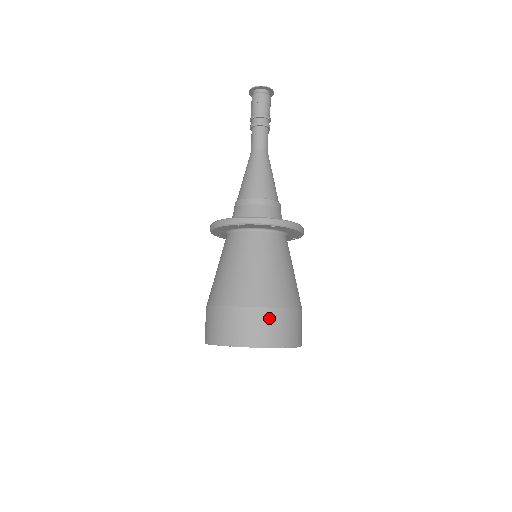
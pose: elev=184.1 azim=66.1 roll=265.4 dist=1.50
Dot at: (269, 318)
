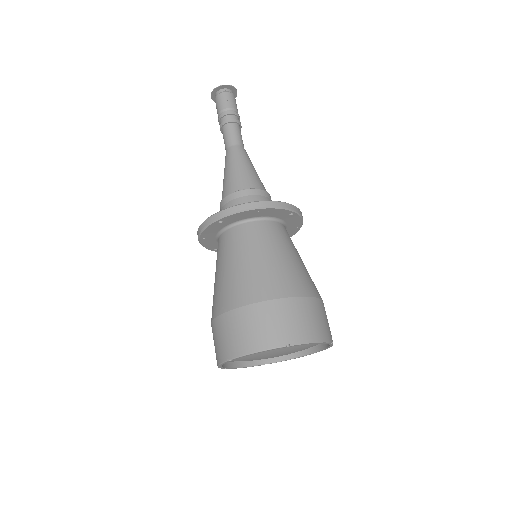
Dot at: (316, 309)
